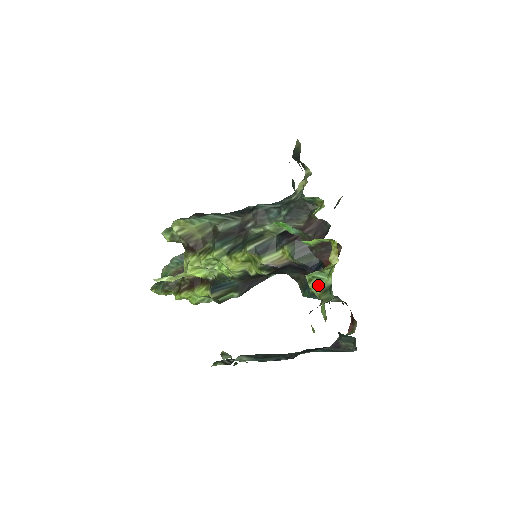
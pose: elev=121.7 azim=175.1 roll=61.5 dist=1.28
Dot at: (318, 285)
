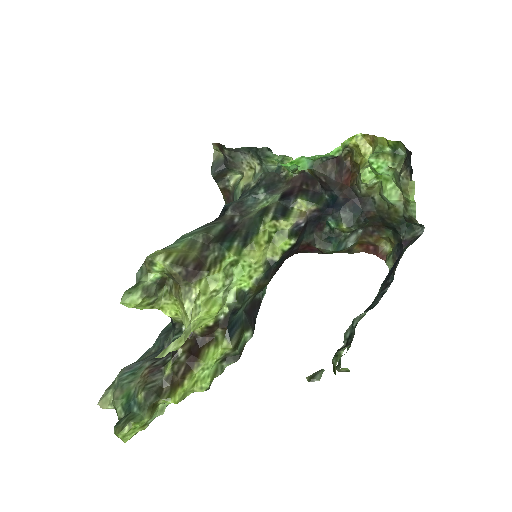
Dot at: (386, 155)
